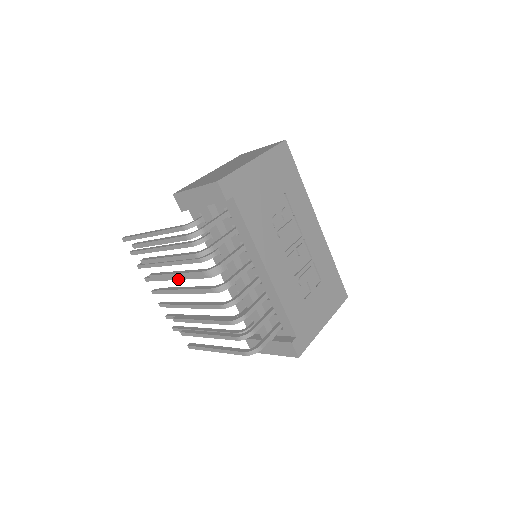
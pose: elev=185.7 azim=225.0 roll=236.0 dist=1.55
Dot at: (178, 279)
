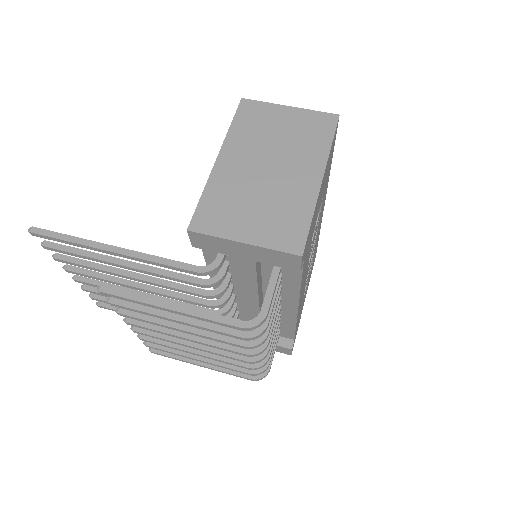
Dot at: (145, 291)
